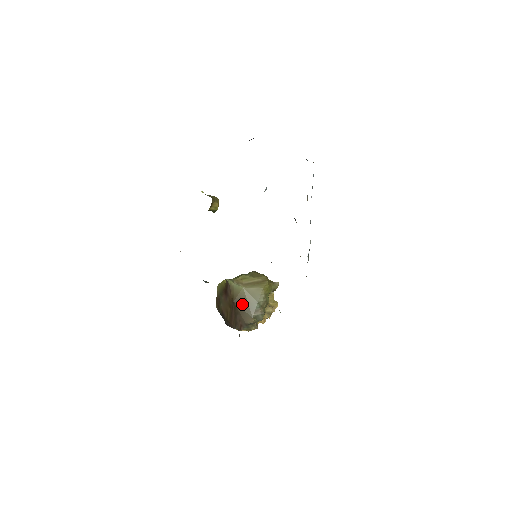
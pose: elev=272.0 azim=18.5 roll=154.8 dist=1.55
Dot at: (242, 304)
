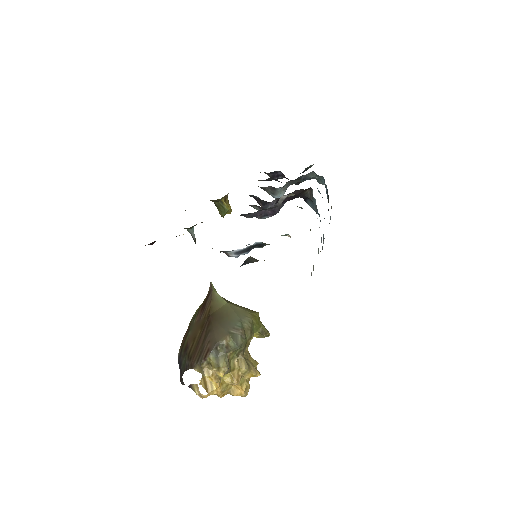
Dot at: (220, 318)
